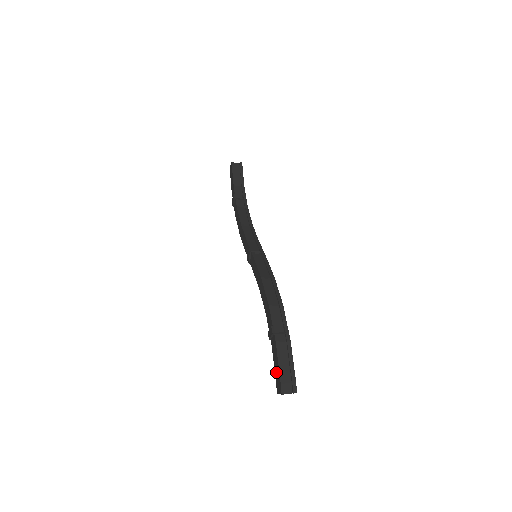
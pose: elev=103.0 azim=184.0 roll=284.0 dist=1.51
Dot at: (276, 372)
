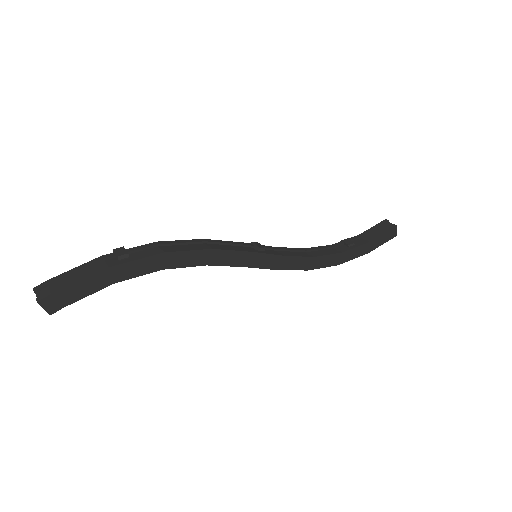
Dot at: occluded
